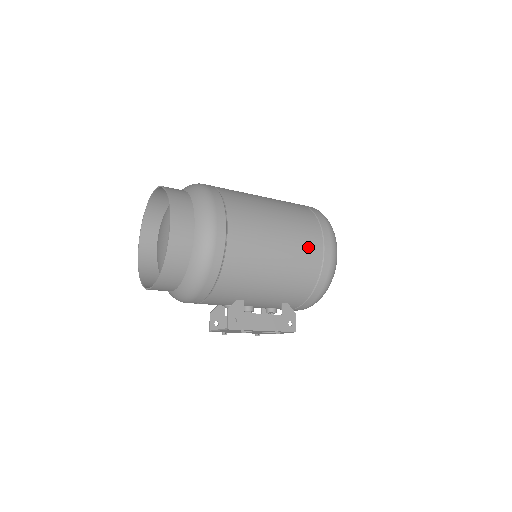
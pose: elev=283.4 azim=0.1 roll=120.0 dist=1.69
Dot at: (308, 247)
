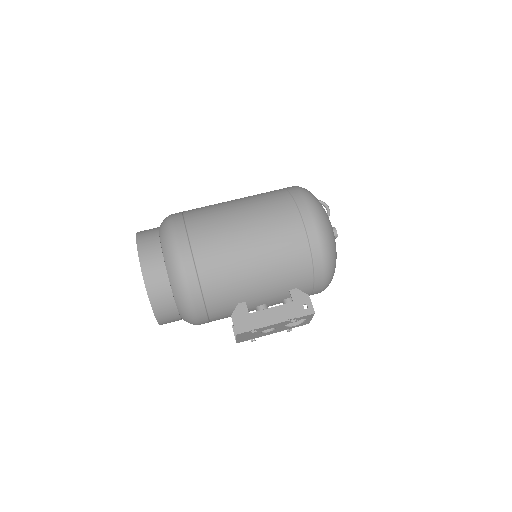
Dot at: (283, 226)
